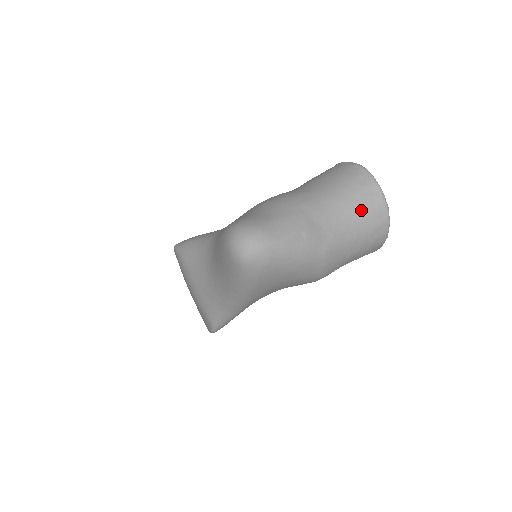
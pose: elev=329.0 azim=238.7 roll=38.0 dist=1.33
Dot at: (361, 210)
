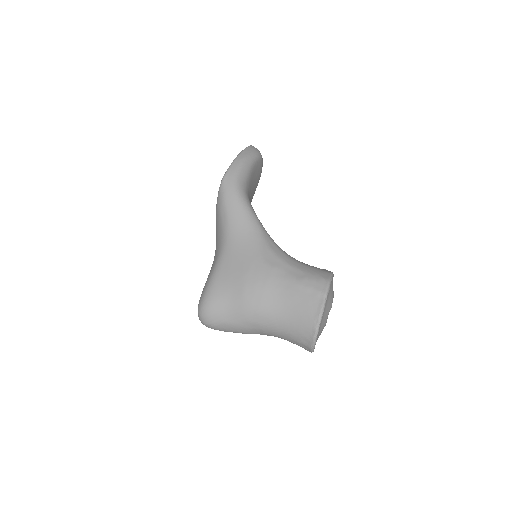
Dot at: (293, 343)
